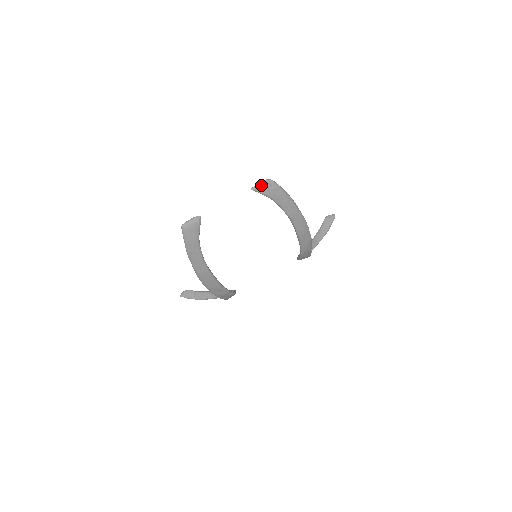
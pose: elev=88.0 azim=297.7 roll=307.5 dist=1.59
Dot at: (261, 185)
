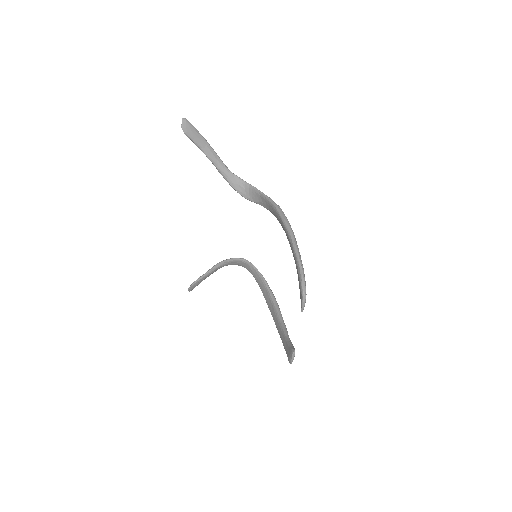
Dot at: occluded
